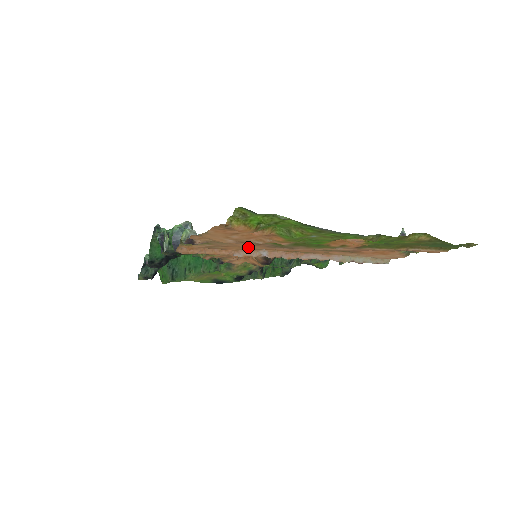
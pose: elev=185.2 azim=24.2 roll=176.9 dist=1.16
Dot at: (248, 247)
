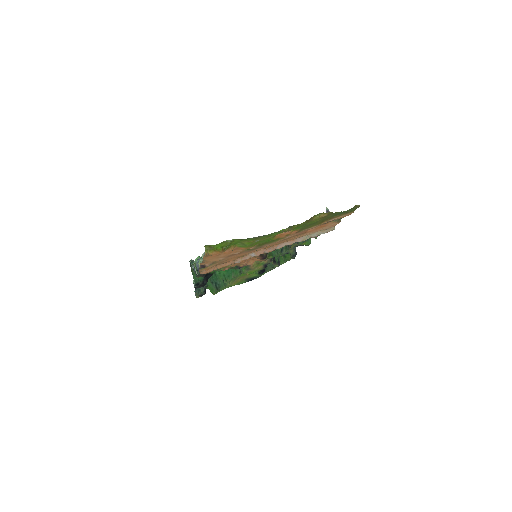
Dot at: (238, 256)
